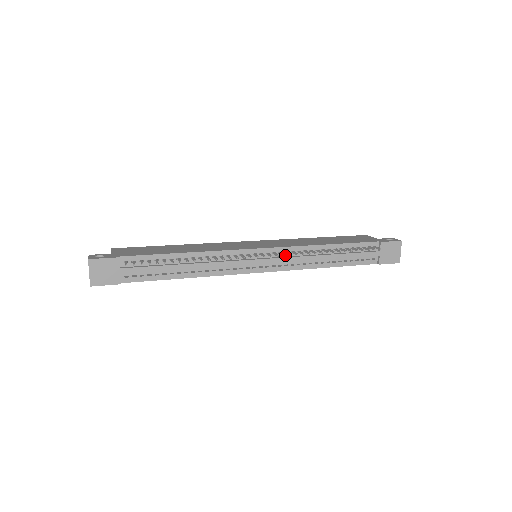
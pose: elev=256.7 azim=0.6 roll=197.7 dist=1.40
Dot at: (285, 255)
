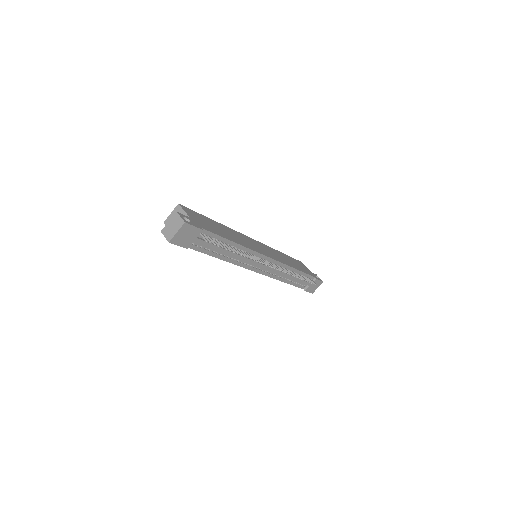
Dot at: occluded
